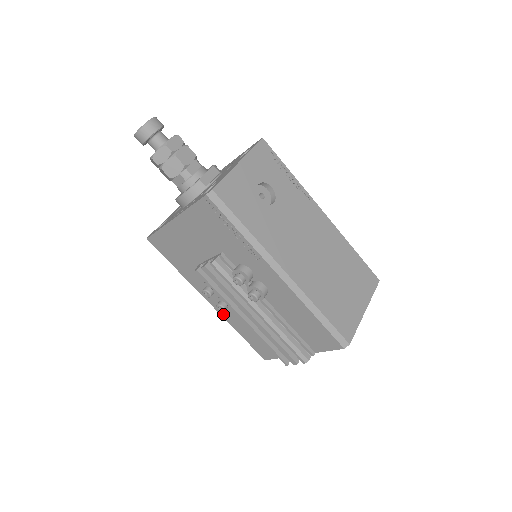
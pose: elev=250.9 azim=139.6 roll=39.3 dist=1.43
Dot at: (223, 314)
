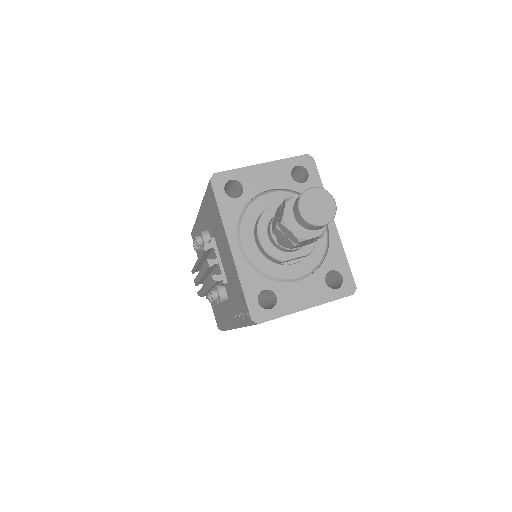
Dot at: (198, 221)
